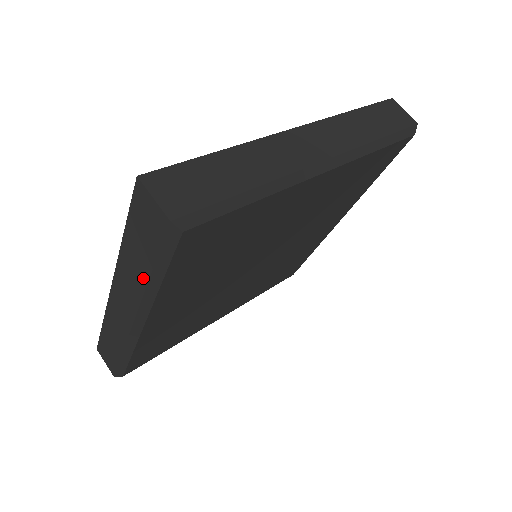
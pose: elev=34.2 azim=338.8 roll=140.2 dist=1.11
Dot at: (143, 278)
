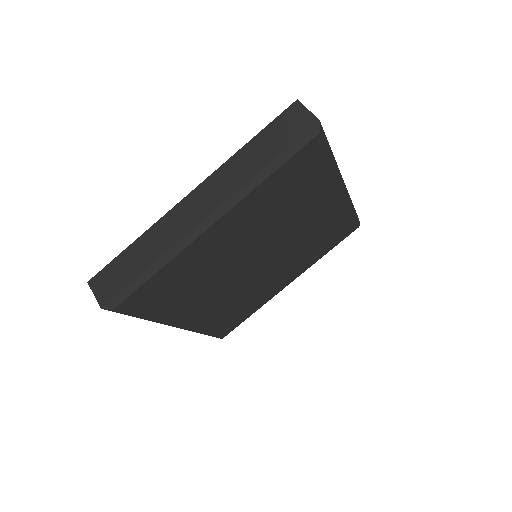
Dot at: (255, 170)
